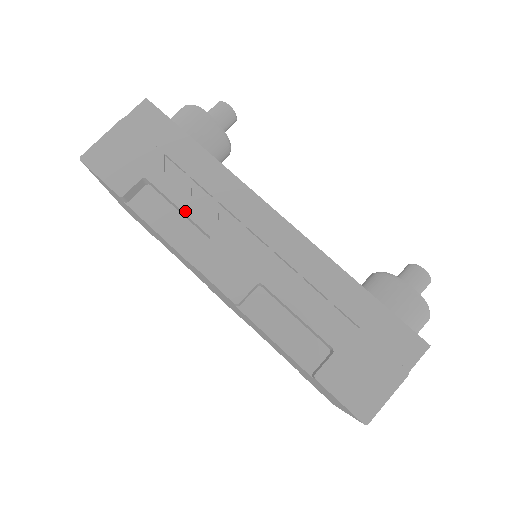
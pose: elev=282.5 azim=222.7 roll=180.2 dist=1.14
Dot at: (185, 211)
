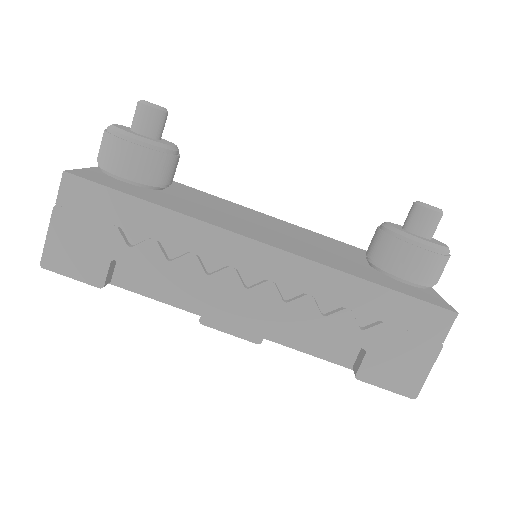
Dot at: (170, 278)
